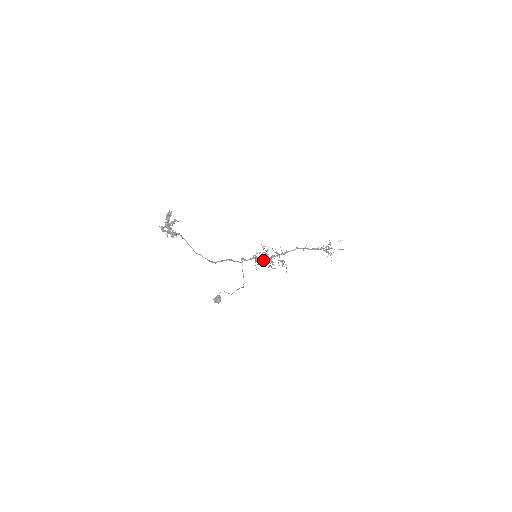
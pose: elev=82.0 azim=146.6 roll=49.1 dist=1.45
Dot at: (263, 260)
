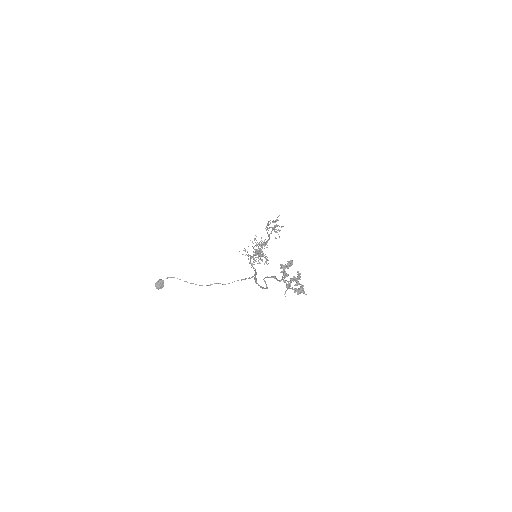
Dot at: (261, 260)
